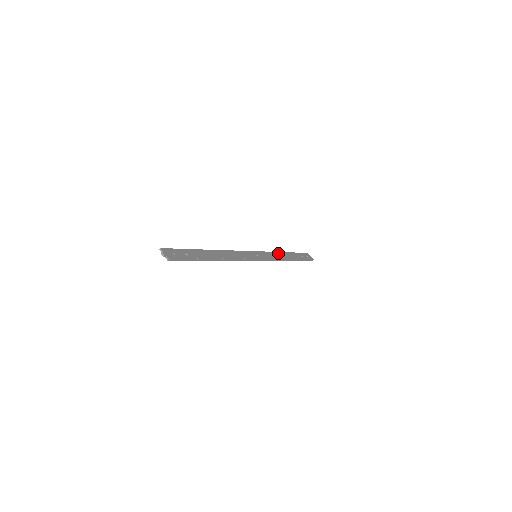
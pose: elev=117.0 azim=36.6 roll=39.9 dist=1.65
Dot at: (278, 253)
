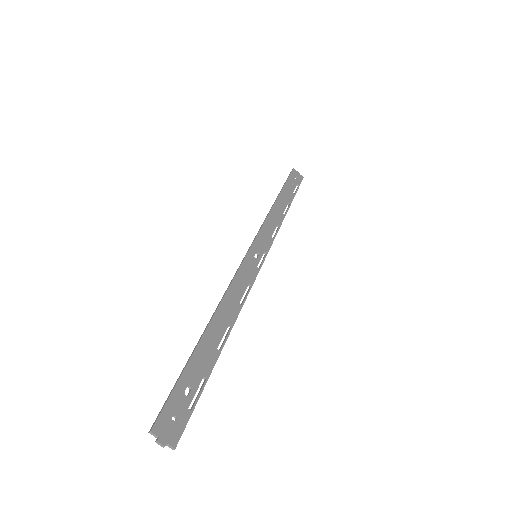
Dot at: (272, 213)
